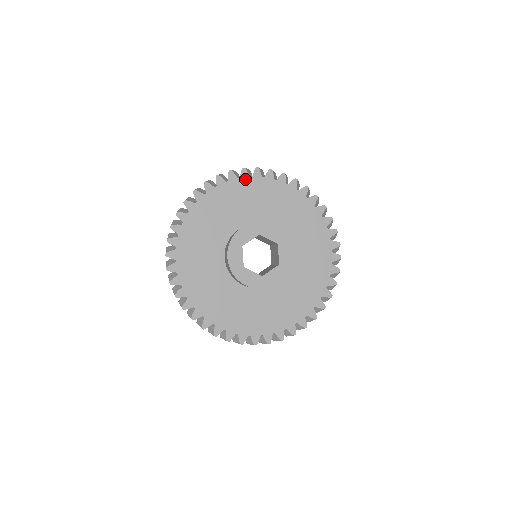
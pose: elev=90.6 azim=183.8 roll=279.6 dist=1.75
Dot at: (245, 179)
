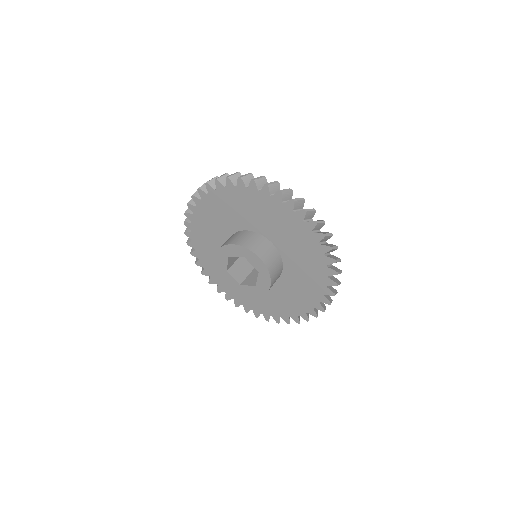
Dot at: (200, 204)
